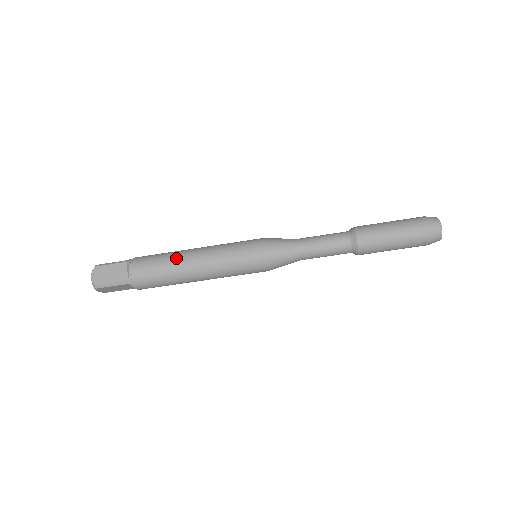
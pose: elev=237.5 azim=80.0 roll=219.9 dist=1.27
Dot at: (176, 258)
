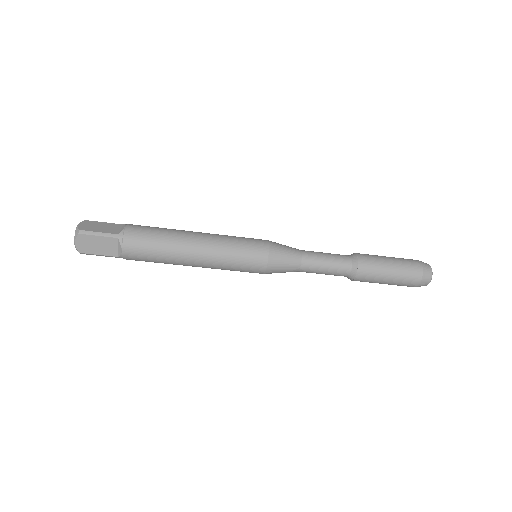
Dot at: (178, 230)
